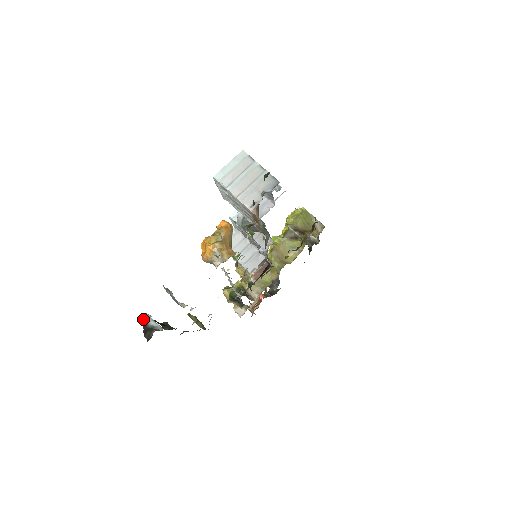
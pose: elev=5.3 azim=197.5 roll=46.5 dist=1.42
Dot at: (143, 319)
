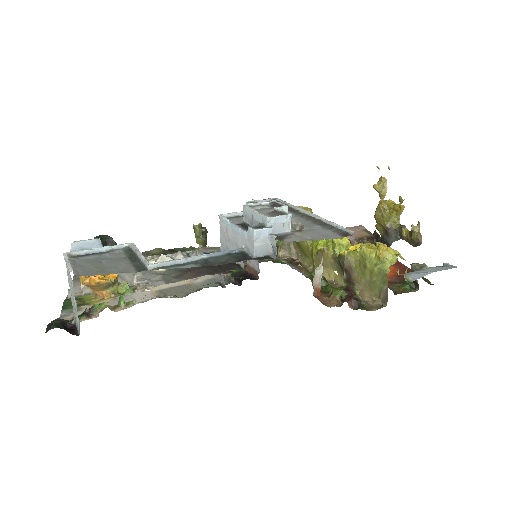
Dot at: (94, 237)
